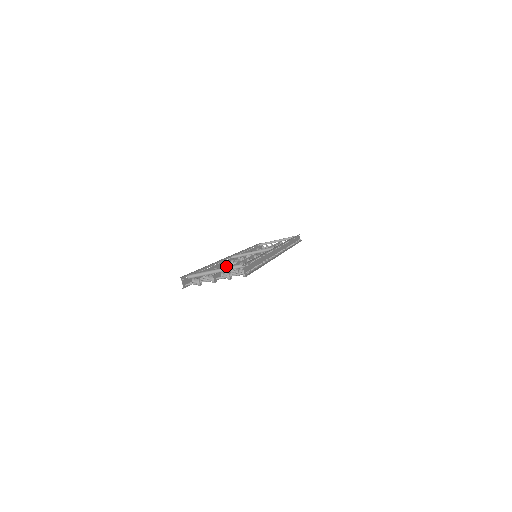
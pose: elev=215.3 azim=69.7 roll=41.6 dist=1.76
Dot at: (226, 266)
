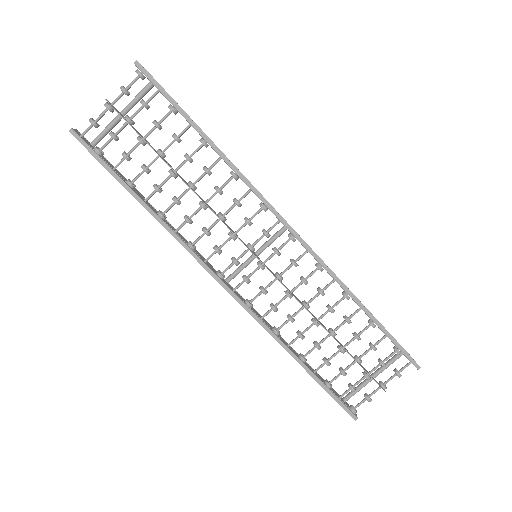
Dot at: occluded
